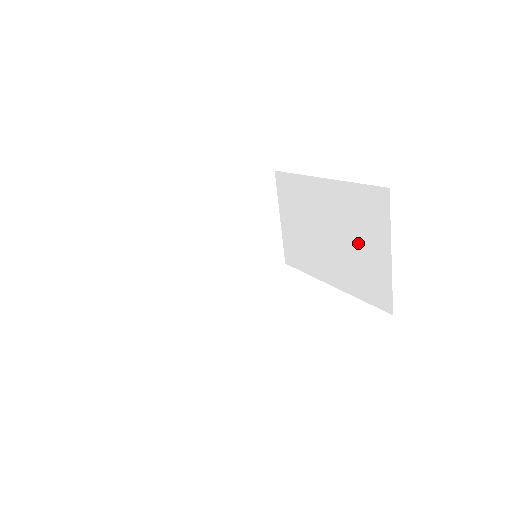
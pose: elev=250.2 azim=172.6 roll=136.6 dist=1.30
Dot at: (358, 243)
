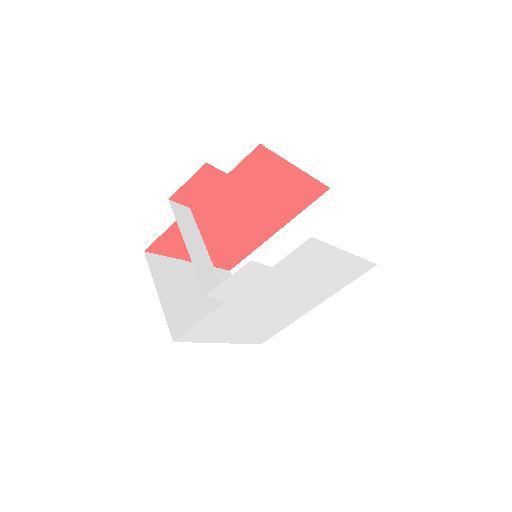
Dot at: occluded
